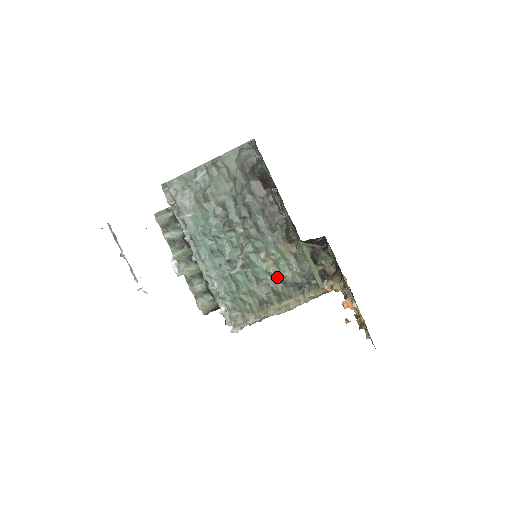
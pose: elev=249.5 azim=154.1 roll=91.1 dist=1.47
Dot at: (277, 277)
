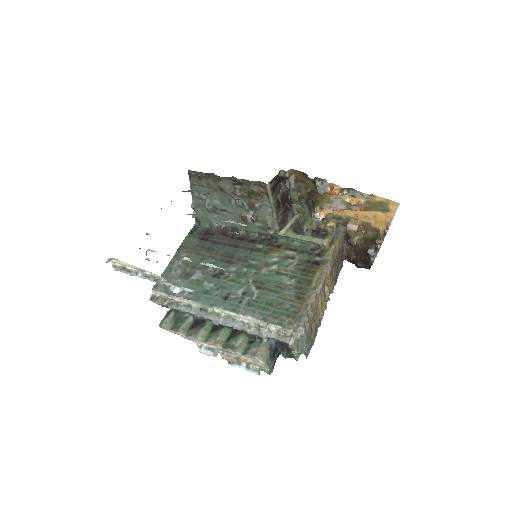
Dot at: (290, 271)
